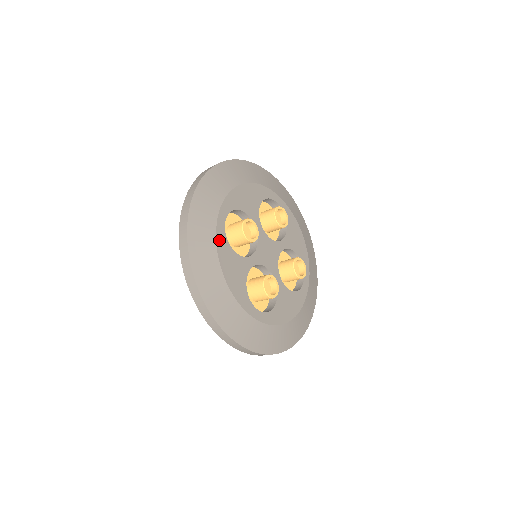
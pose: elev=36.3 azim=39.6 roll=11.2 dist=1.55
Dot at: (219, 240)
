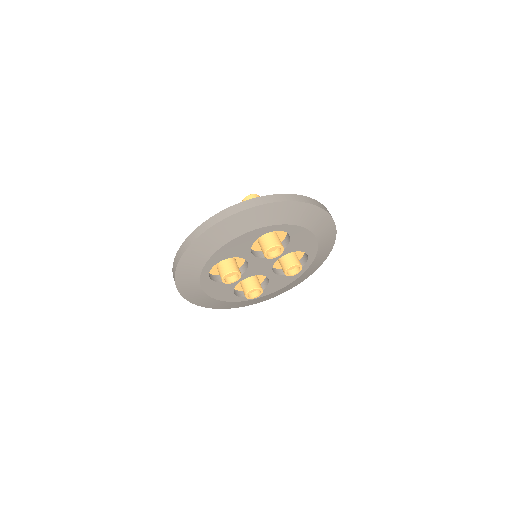
Dot at: (204, 284)
